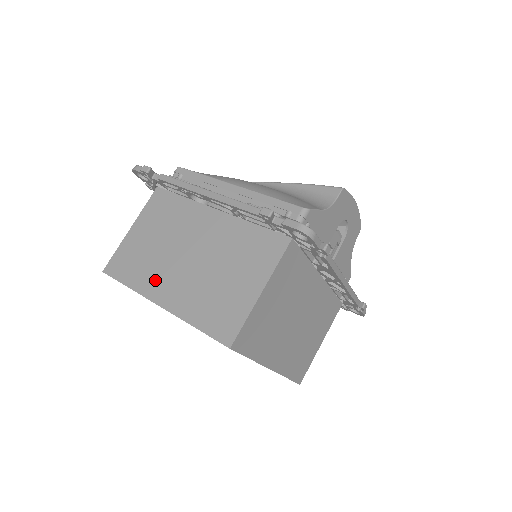
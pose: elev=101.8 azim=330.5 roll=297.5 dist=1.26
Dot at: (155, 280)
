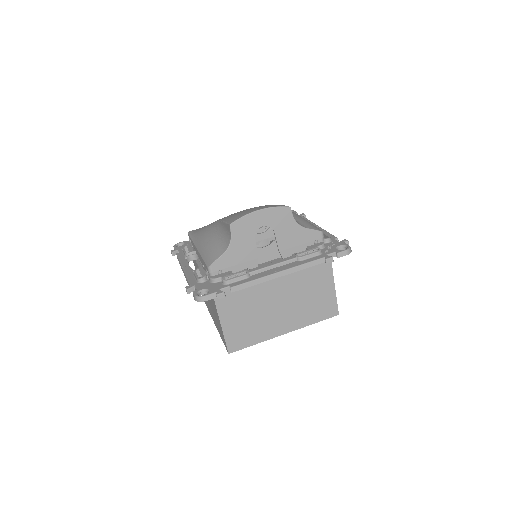
Dot at: (210, 310)
